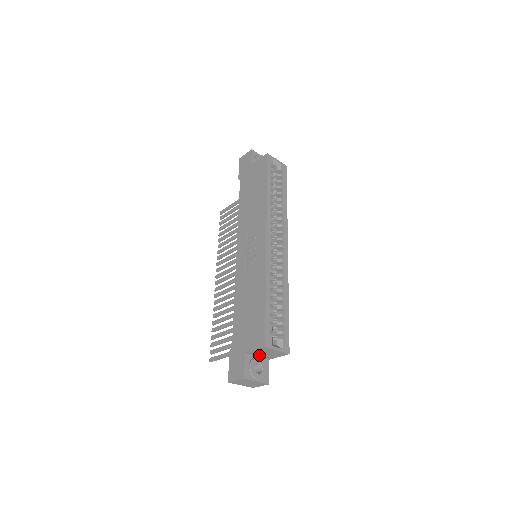
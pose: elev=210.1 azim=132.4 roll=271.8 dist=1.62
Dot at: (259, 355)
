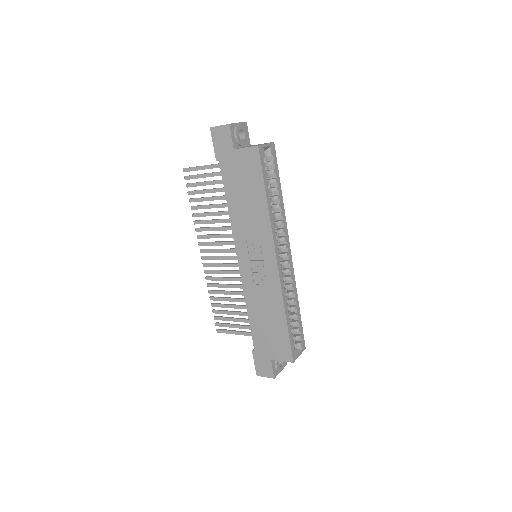
Dot at: occluded
